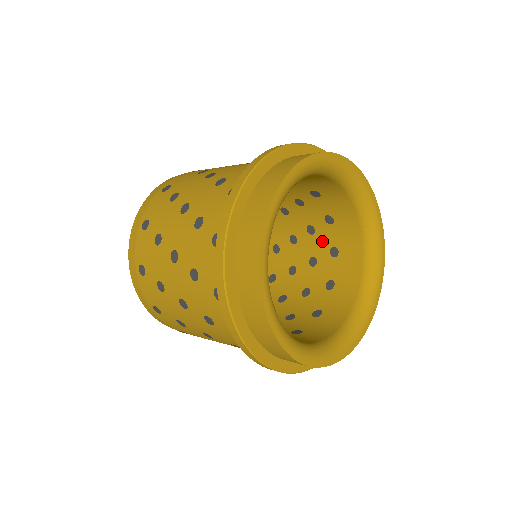
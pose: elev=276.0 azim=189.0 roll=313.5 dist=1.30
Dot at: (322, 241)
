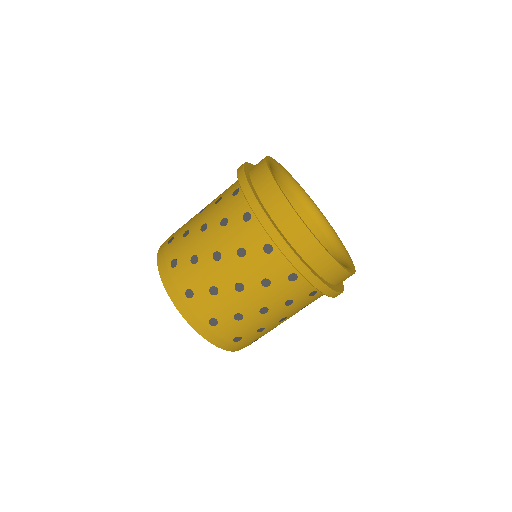
Dot at: occluded
